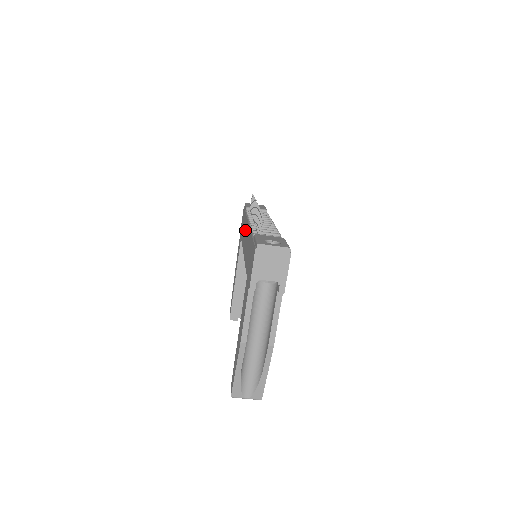
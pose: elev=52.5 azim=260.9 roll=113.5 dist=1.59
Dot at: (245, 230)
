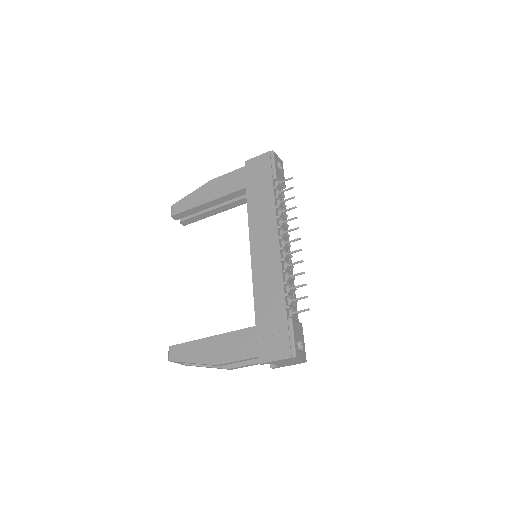
Dot at: (266, 227)
